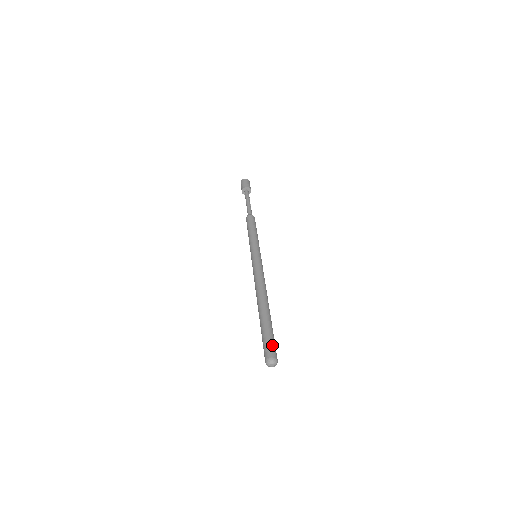
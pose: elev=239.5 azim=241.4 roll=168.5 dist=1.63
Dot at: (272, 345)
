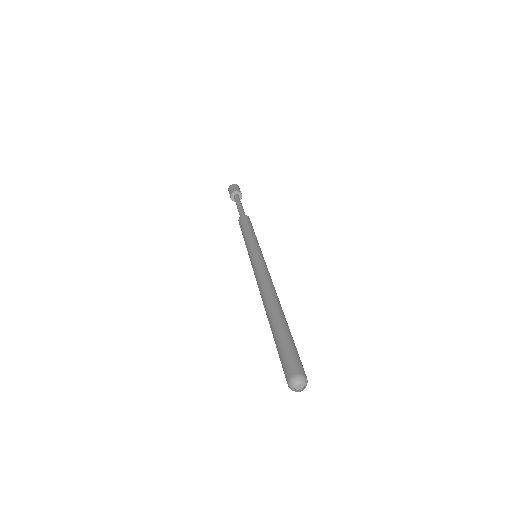
Dot at: (291, 357)
